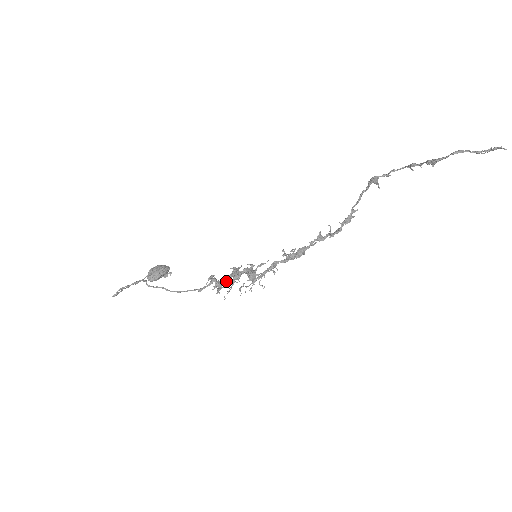
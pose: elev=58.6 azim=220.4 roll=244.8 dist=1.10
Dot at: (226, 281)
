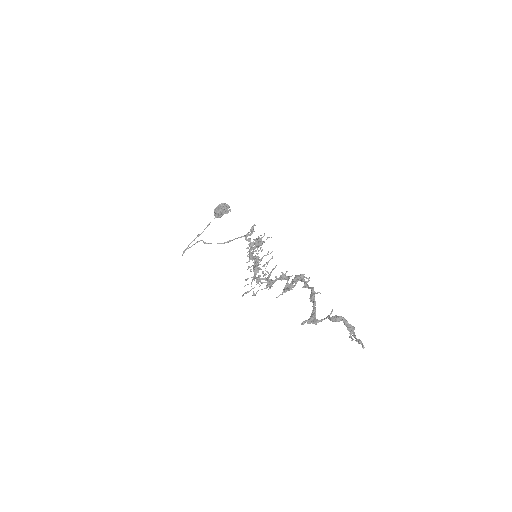
Dot at: (247, 256)
